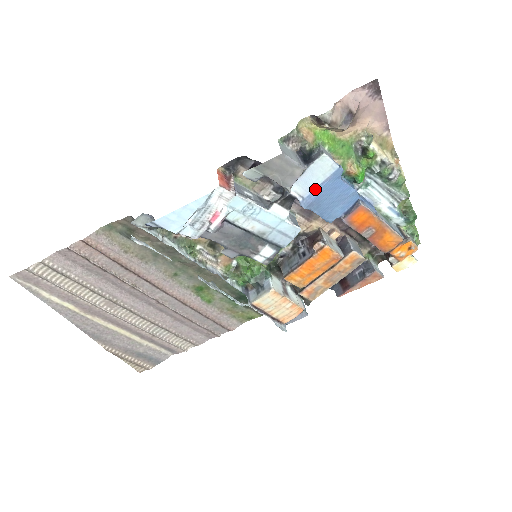
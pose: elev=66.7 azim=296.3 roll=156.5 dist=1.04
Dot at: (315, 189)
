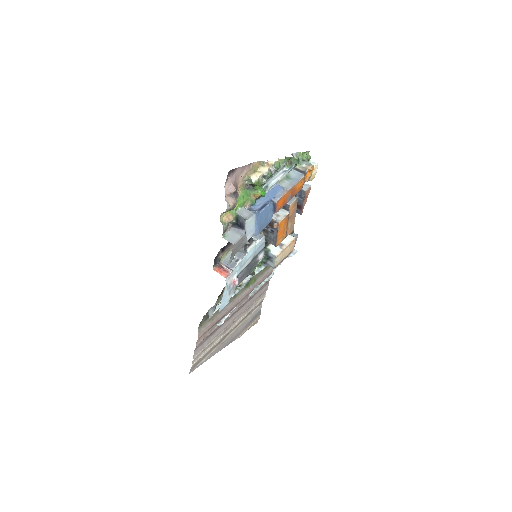
Dot at: (255, 227)
